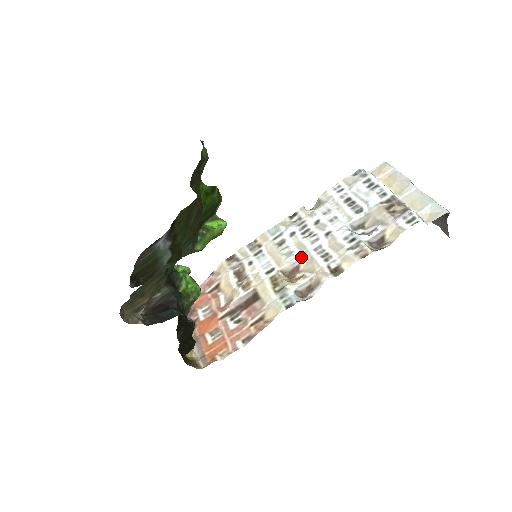
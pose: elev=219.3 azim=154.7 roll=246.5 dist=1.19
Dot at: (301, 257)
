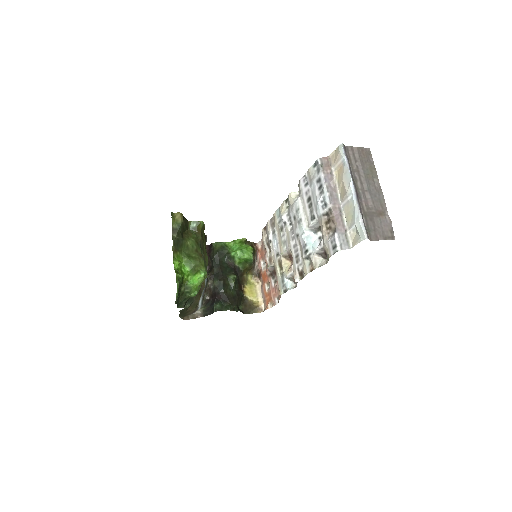
Dot at: (289, 249)
